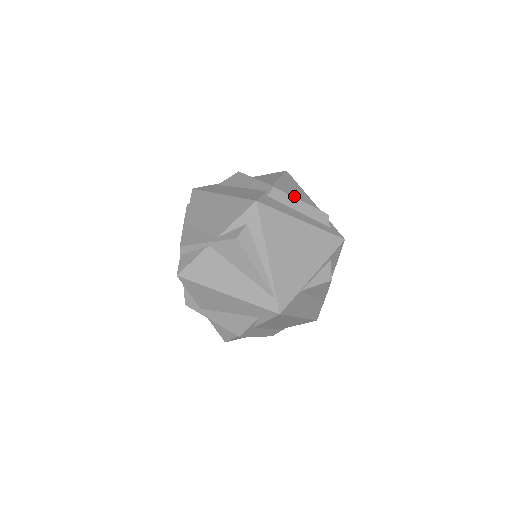
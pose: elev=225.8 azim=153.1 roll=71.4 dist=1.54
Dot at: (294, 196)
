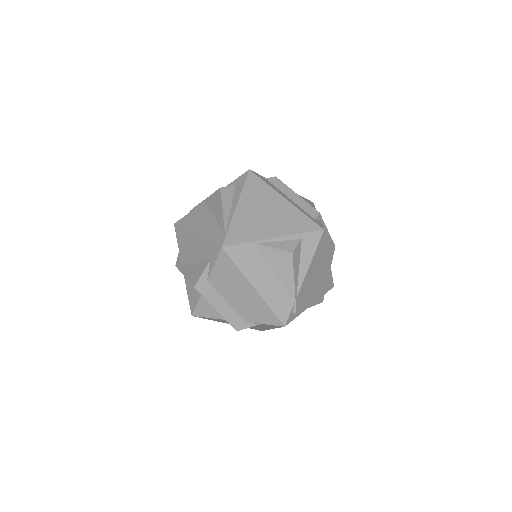
Dot at: occluded
